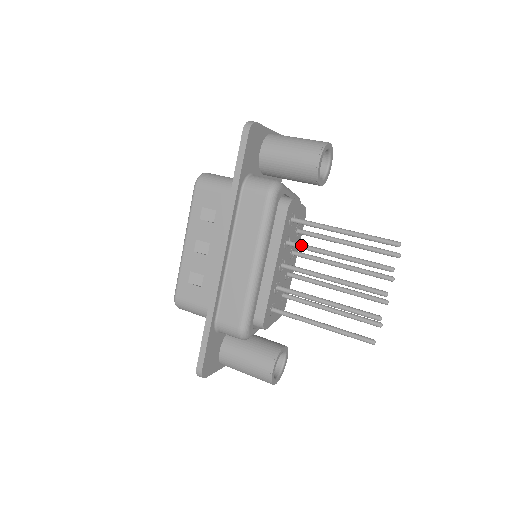
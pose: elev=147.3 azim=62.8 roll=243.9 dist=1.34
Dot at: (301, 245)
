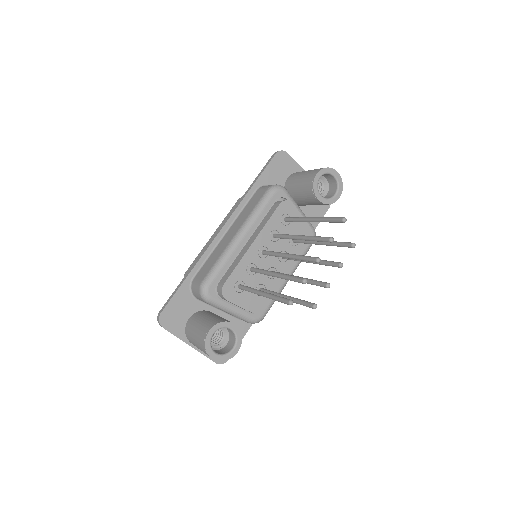
Dot at: (281, 234)
